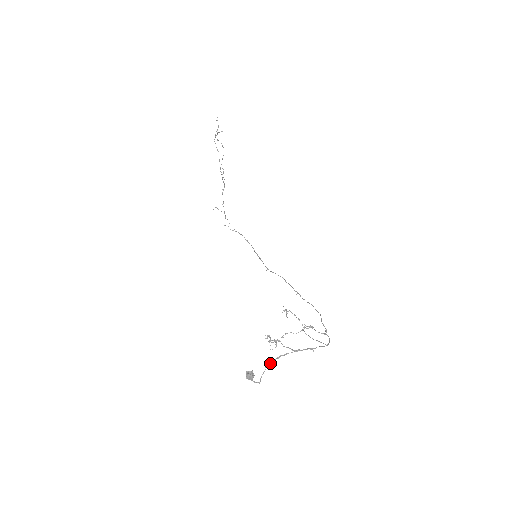
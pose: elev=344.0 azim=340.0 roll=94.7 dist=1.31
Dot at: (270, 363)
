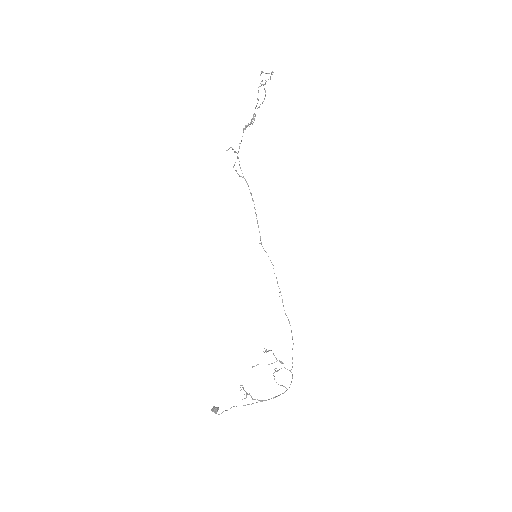
Dot at: (236, 406)
